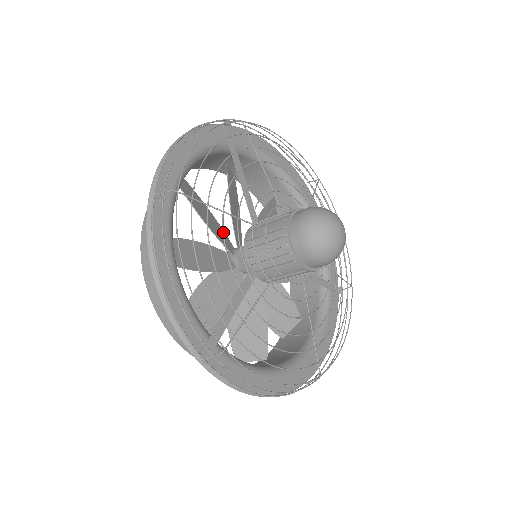
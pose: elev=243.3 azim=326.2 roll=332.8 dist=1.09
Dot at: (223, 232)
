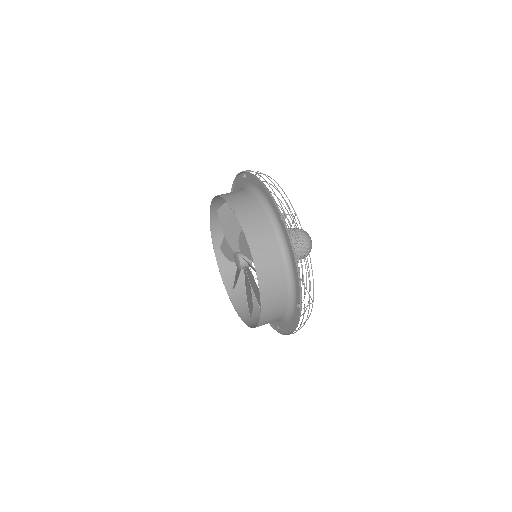
Dot at: occluded
